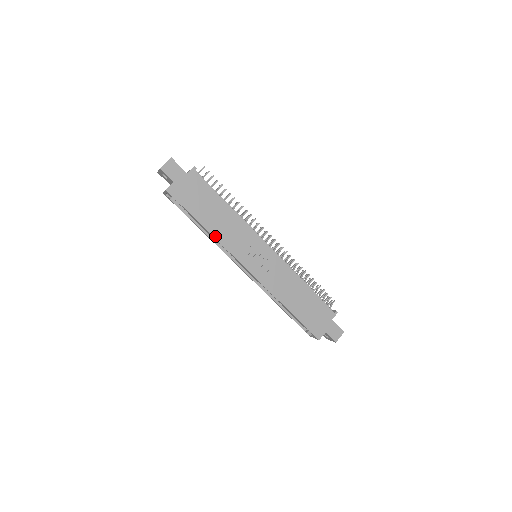
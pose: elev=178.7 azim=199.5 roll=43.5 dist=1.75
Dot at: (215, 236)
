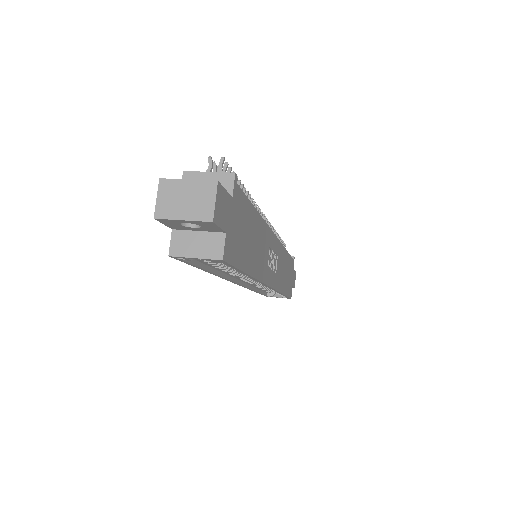
Dot at: (255, 276)
